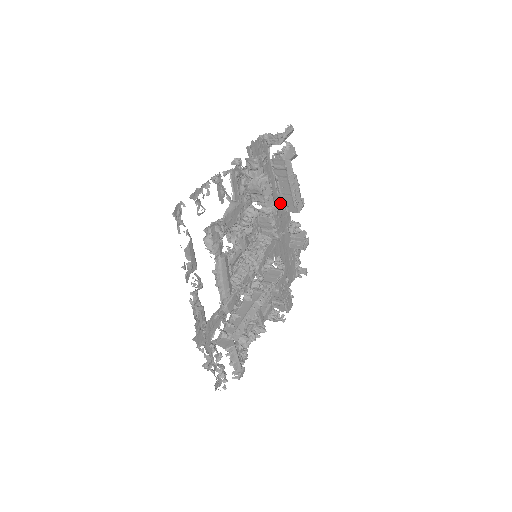
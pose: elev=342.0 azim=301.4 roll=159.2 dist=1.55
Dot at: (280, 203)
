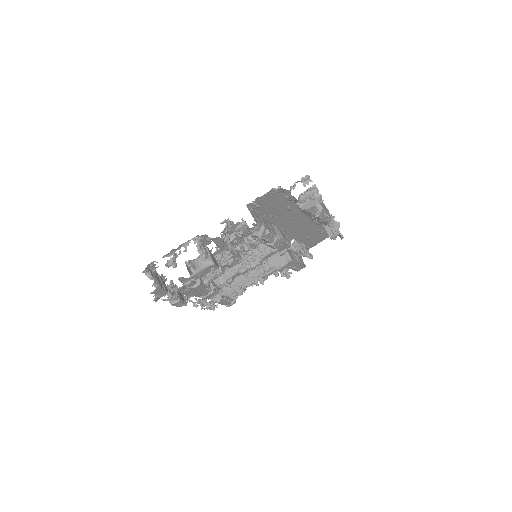
Dot at: occluded
